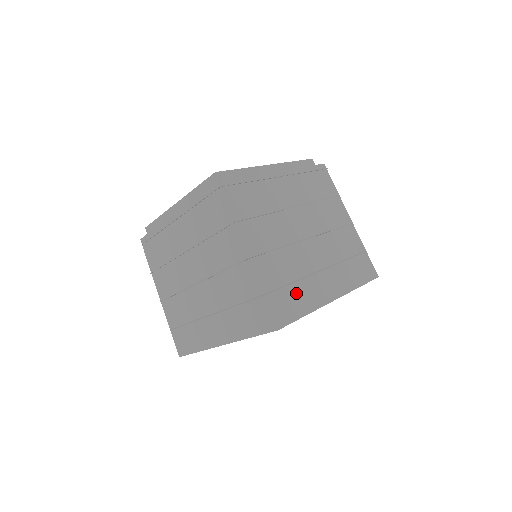
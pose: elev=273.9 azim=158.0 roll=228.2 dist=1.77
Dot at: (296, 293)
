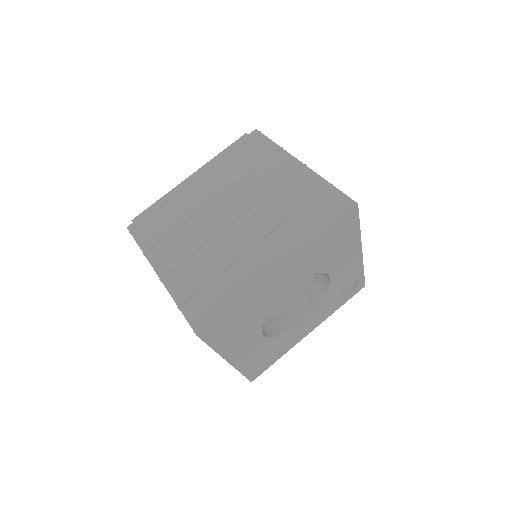
Dot at: (220, 286)
